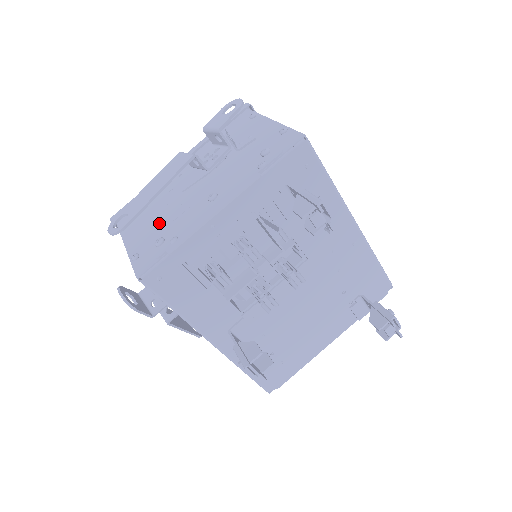
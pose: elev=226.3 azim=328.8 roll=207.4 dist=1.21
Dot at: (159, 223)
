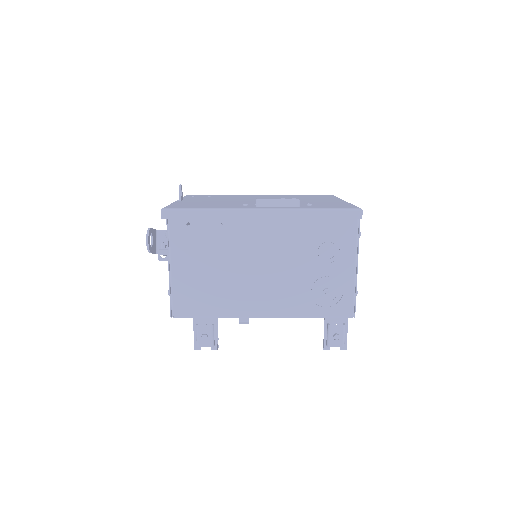
Dot at: occluded
